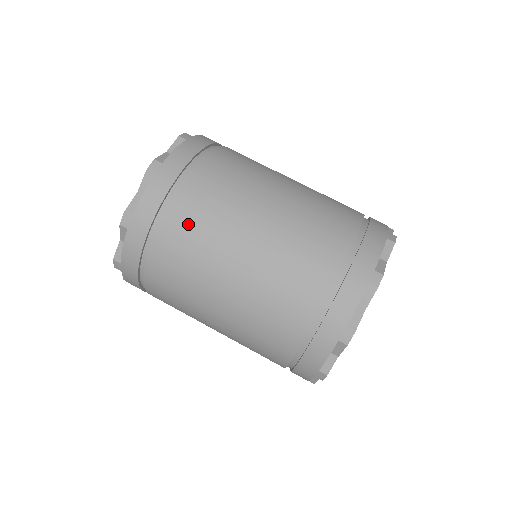
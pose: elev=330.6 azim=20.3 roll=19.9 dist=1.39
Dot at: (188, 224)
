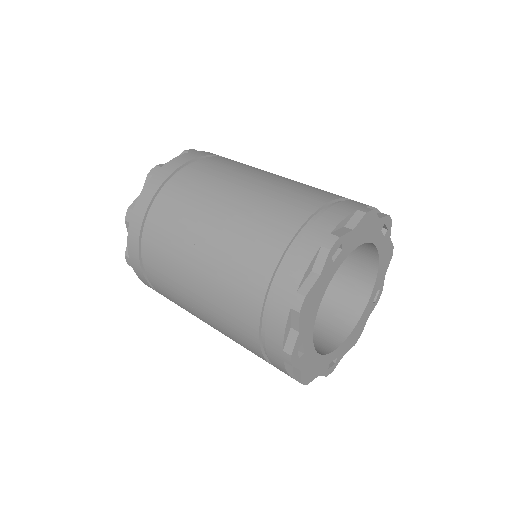
Dot at: (170, 210)
